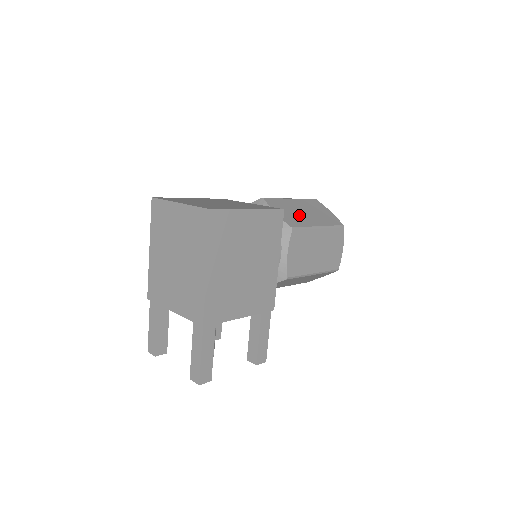
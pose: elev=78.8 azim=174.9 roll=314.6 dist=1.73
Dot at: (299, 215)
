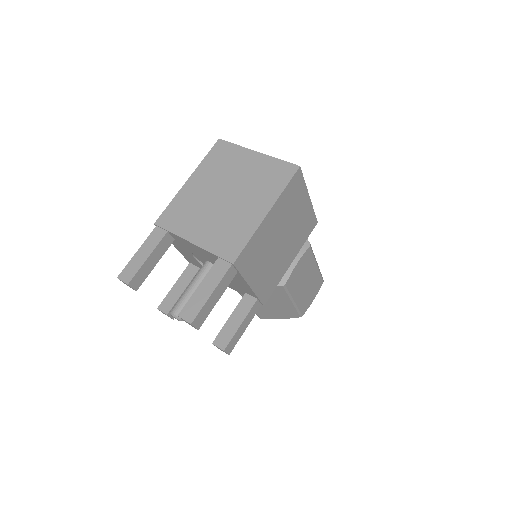
Dot at: occluded
